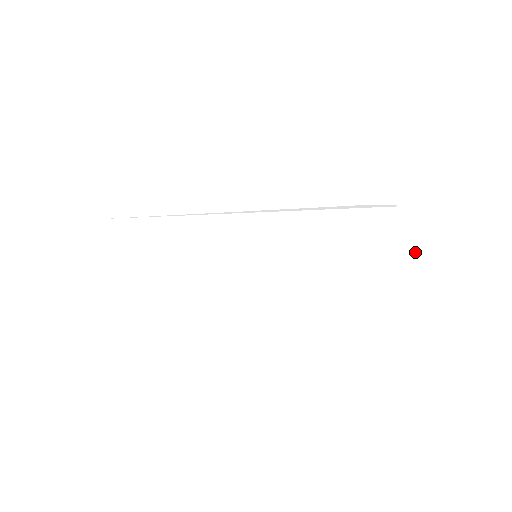
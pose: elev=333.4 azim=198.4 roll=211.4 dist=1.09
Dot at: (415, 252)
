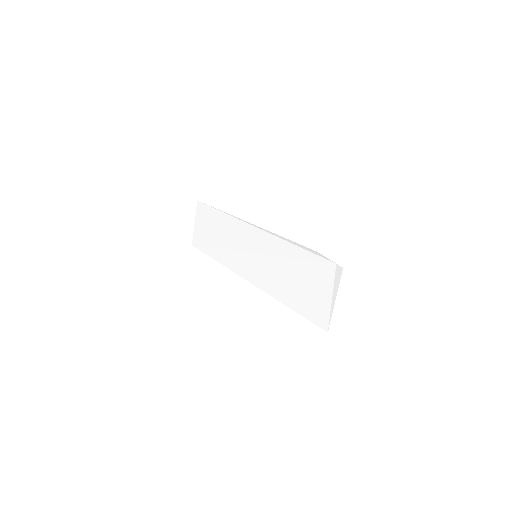
Dot at: (333, 296)
